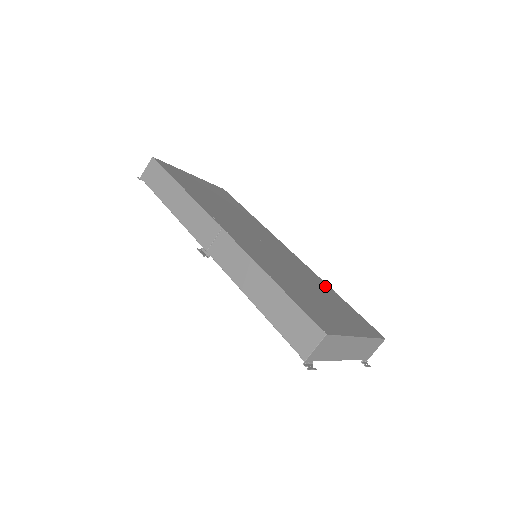
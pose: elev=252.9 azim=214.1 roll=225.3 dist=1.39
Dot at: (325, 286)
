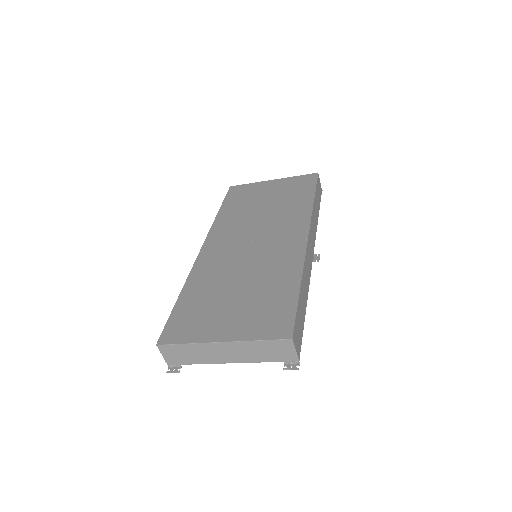
Dot at: (289, 276)
